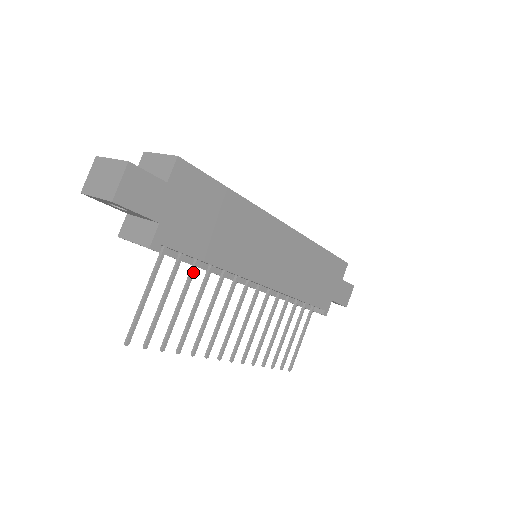
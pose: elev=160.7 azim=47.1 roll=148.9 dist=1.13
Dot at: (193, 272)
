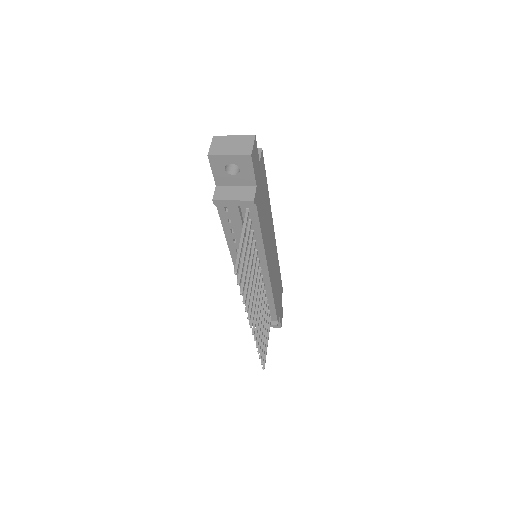
Dot at: (252, 239)
